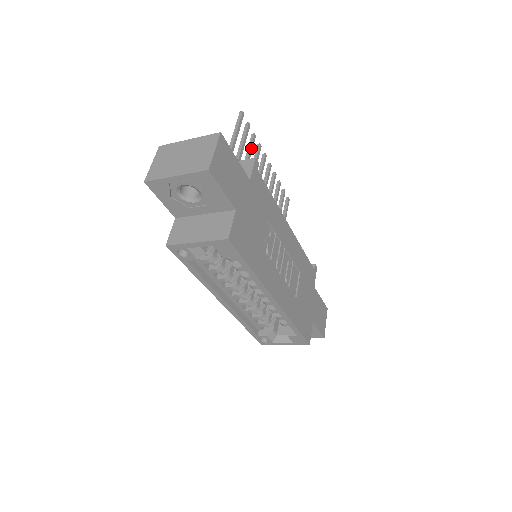
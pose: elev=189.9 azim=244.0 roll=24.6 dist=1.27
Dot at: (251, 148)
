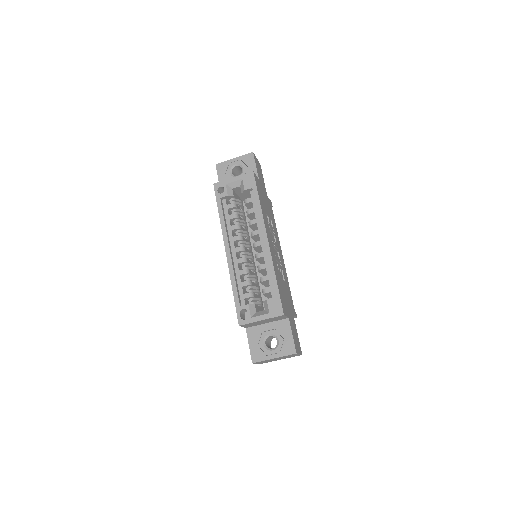
Dot at: occluded
